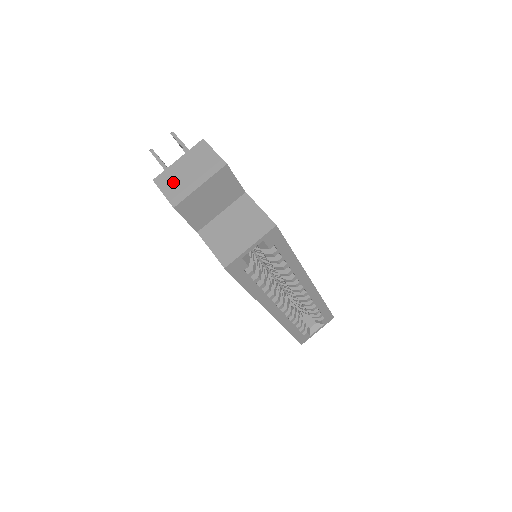
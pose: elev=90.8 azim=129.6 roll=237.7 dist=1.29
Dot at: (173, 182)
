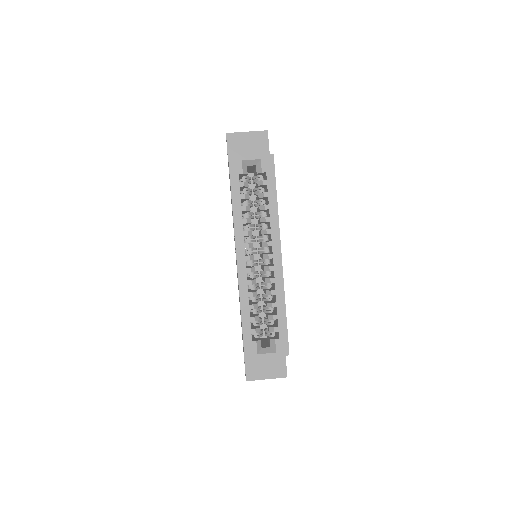
Dot at: occluded
